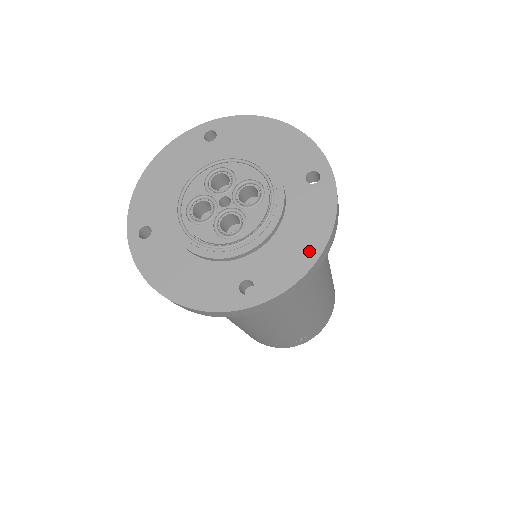
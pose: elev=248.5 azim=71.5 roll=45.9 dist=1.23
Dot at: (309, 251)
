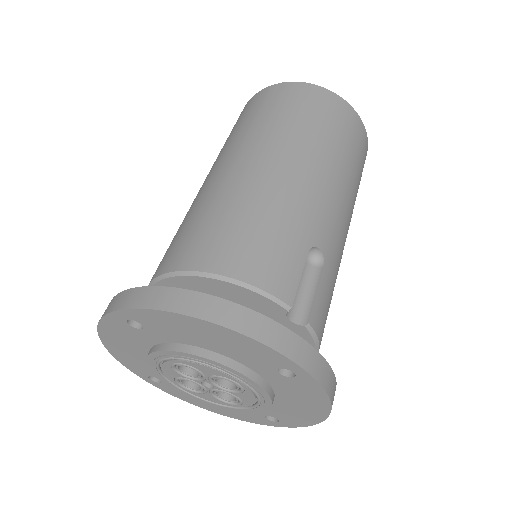
Dot at: (315, 414)
